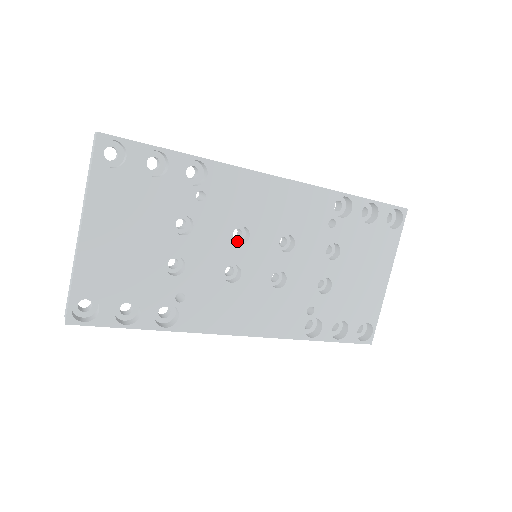
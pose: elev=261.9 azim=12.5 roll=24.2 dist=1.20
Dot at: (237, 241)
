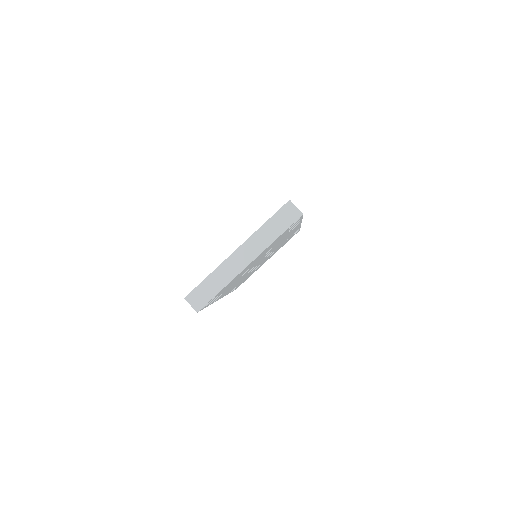
Dot at: occluded
